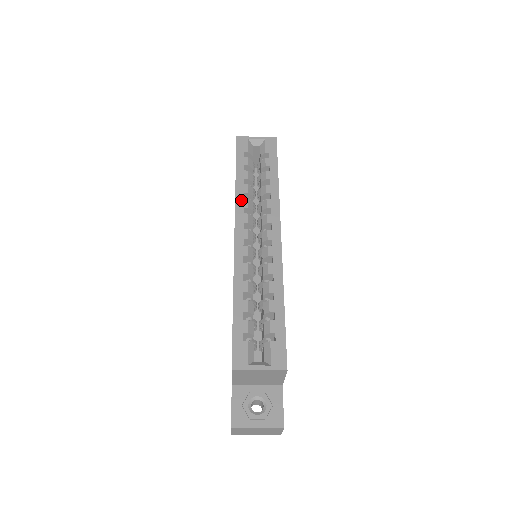
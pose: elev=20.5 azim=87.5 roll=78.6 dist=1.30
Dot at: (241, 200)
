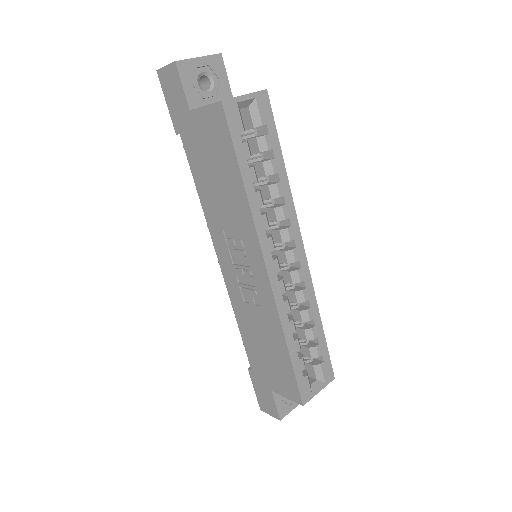
Dot at: (260, 220)
